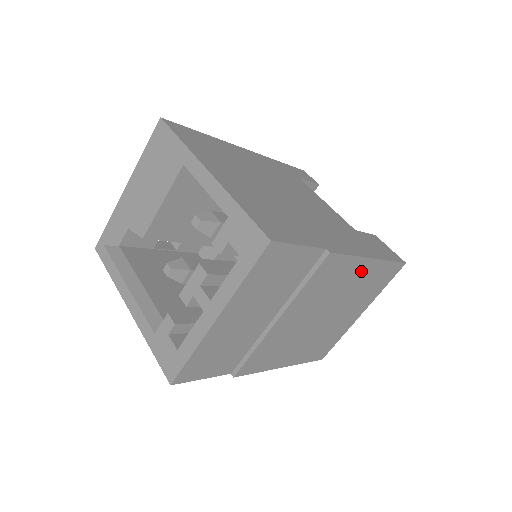
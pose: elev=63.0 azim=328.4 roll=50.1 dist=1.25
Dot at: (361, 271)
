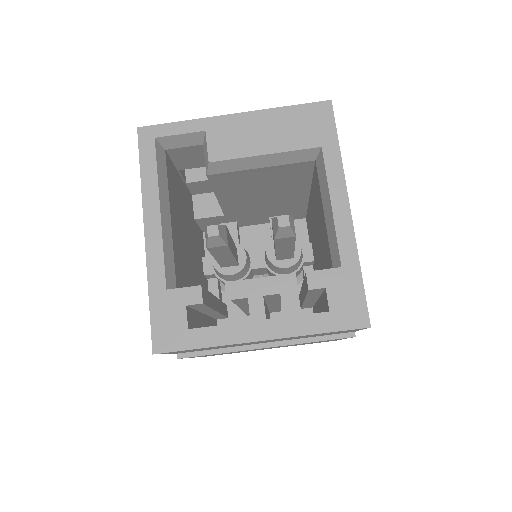
Dot at: occluded
